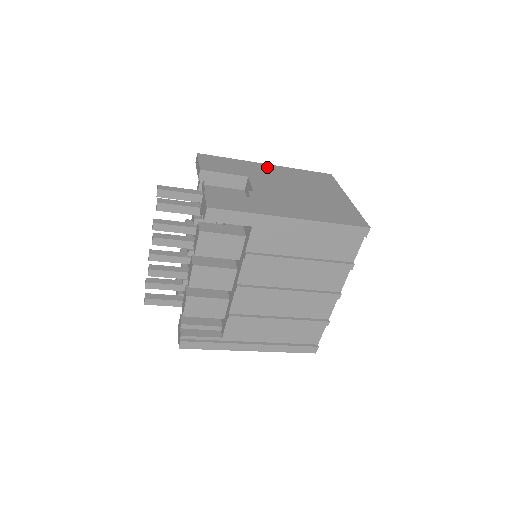
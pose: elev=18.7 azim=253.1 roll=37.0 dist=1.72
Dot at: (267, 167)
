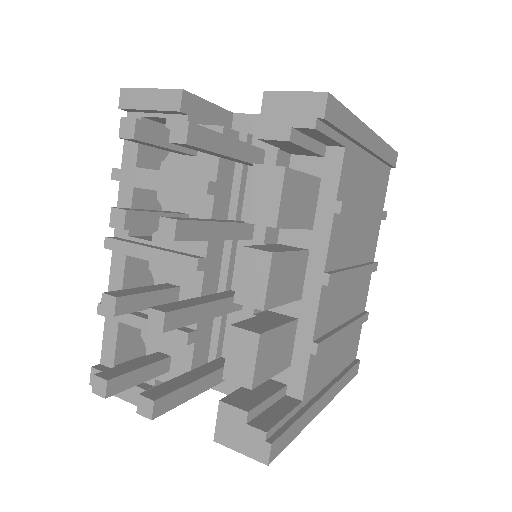
Dot at: occluded
